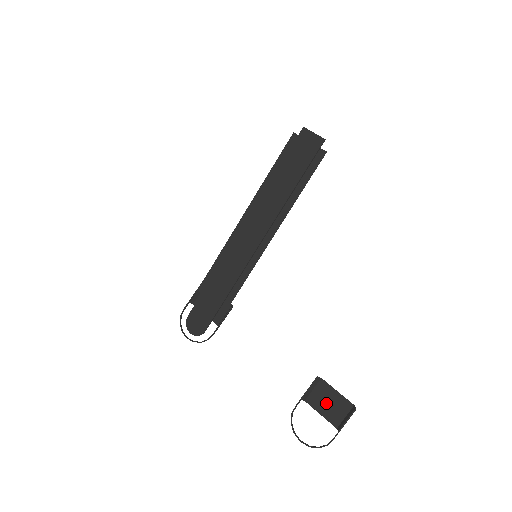
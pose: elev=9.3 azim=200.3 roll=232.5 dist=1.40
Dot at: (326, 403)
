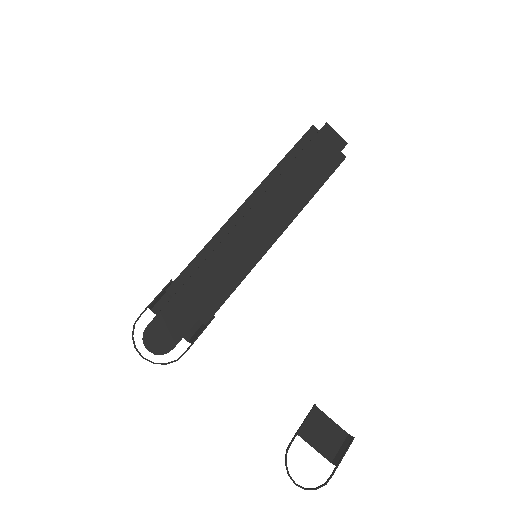
Dot at: (320, 435)
